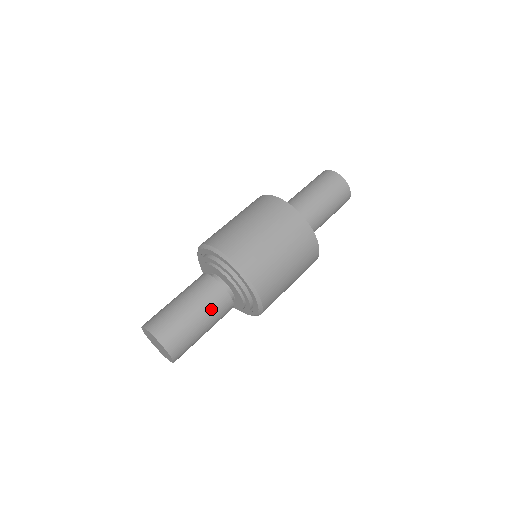
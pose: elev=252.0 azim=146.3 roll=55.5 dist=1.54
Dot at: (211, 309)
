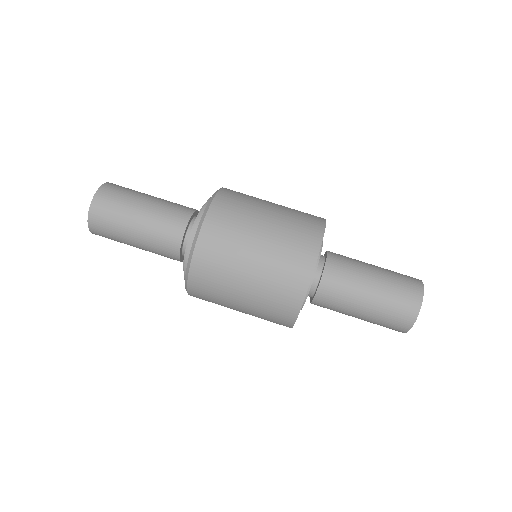
Dot at: (154, 236)
